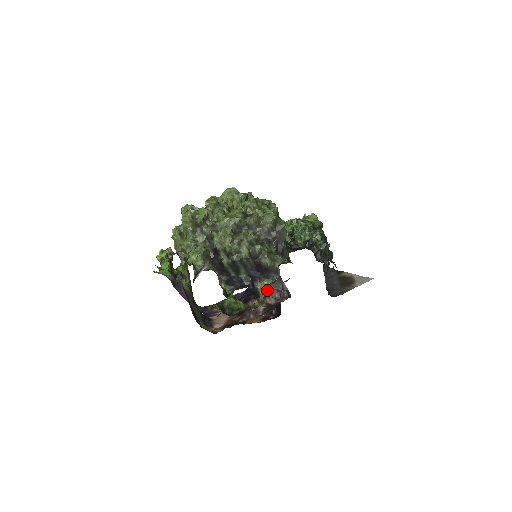
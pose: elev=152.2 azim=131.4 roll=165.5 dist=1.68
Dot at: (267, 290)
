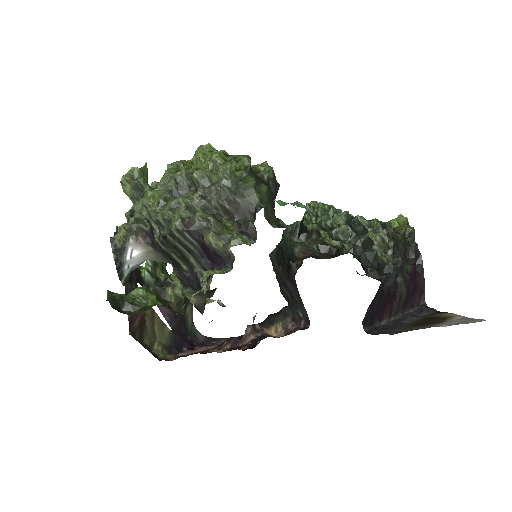
Dot at: (204, 286)
